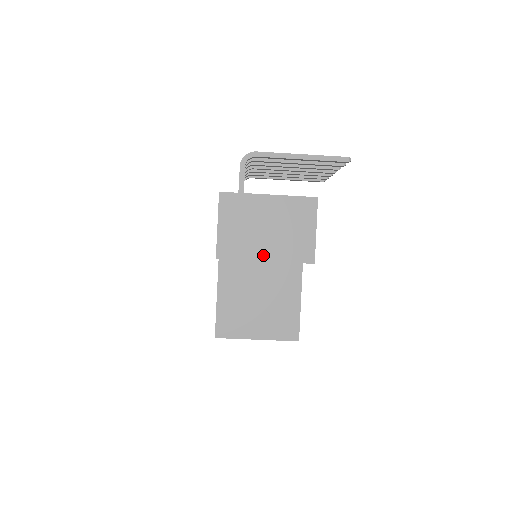
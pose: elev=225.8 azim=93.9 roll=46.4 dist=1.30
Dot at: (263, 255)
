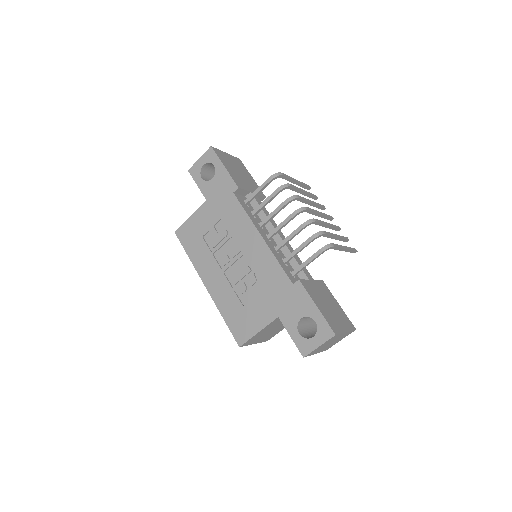
Dot at: occluded
